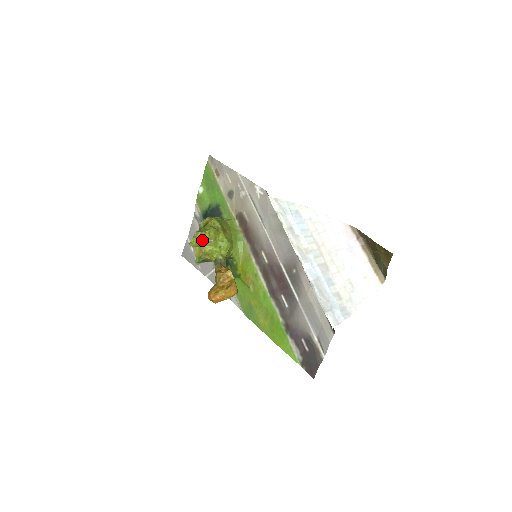
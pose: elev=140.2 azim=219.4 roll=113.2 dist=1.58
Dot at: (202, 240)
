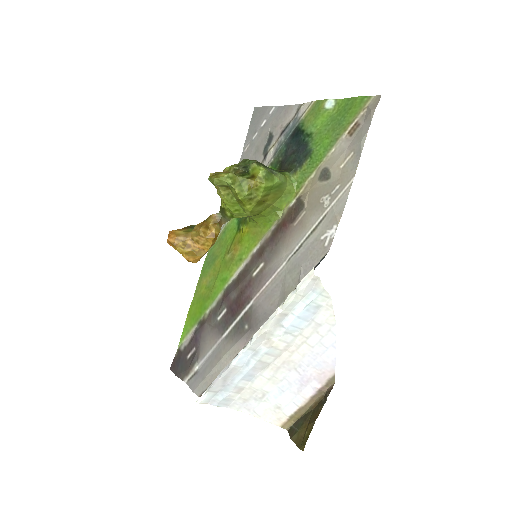
Dot at: (226, 186)
